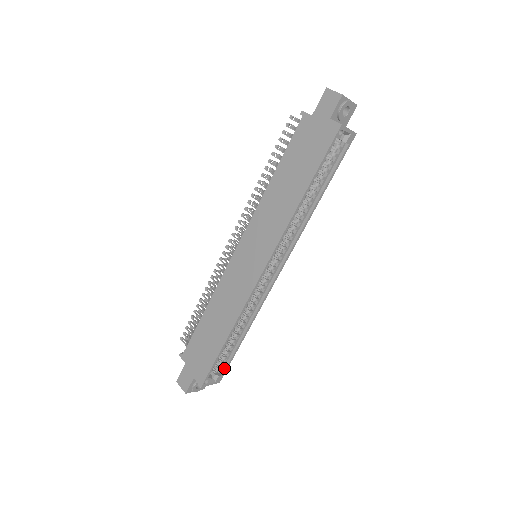
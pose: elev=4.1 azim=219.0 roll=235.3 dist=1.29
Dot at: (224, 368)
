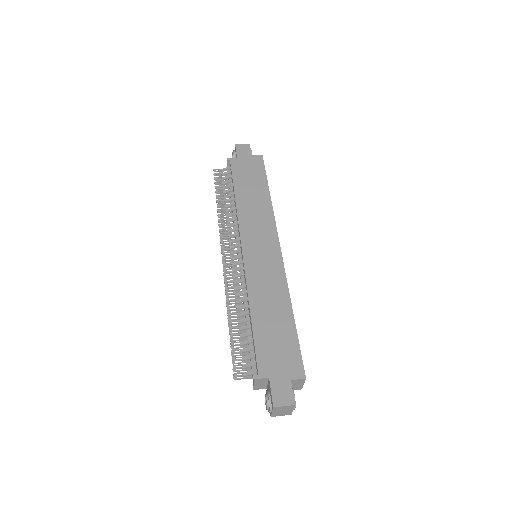
Dot at: occluded
